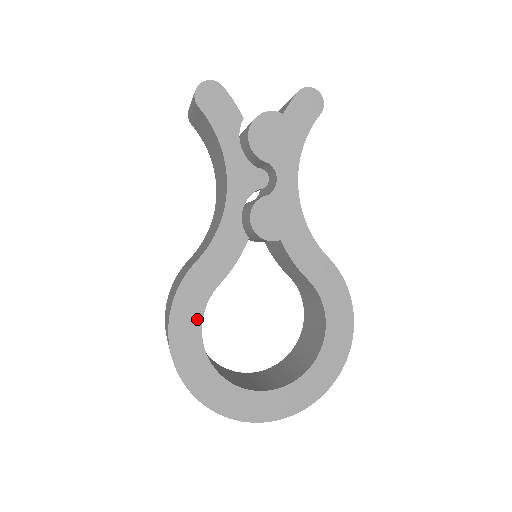
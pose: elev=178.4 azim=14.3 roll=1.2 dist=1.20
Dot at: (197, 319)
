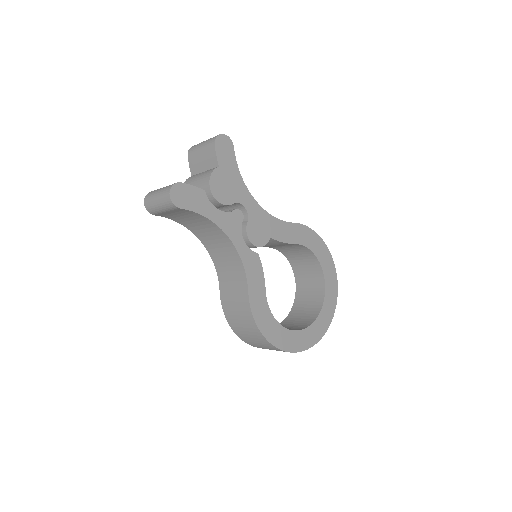
Dot at: (271, 318)
